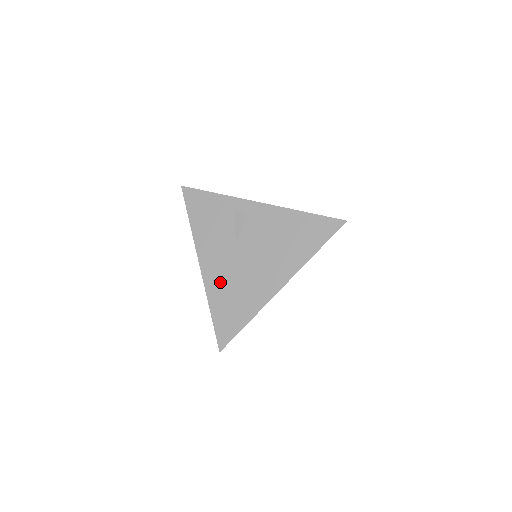
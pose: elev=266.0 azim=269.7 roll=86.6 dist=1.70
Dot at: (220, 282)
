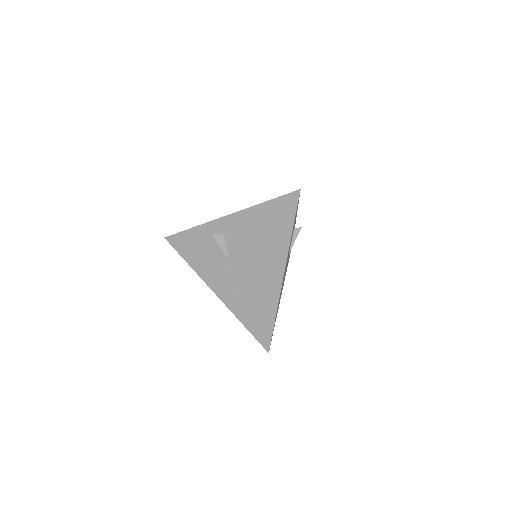
Dot at: (236, 297)
